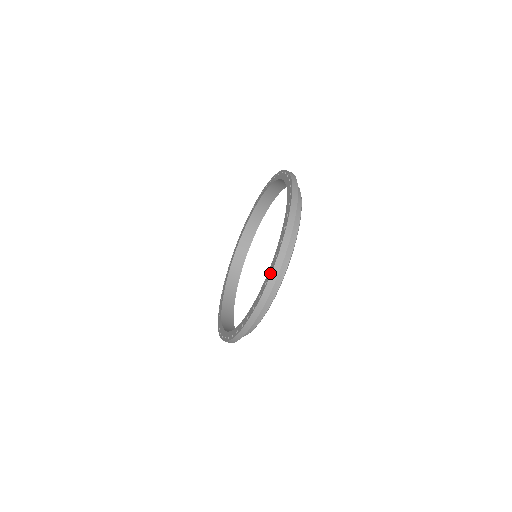
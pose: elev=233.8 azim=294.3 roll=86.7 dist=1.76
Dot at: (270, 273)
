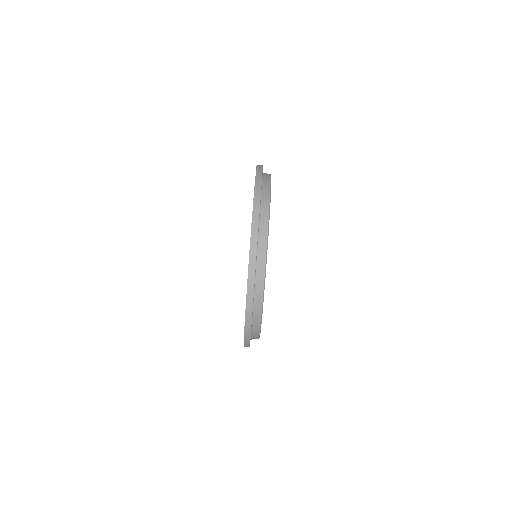
Dot at: occluded
